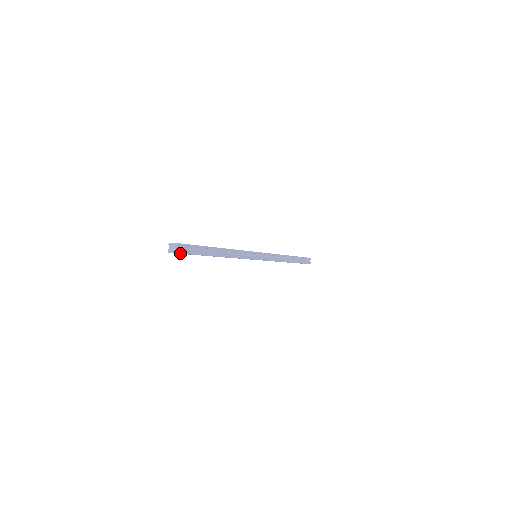
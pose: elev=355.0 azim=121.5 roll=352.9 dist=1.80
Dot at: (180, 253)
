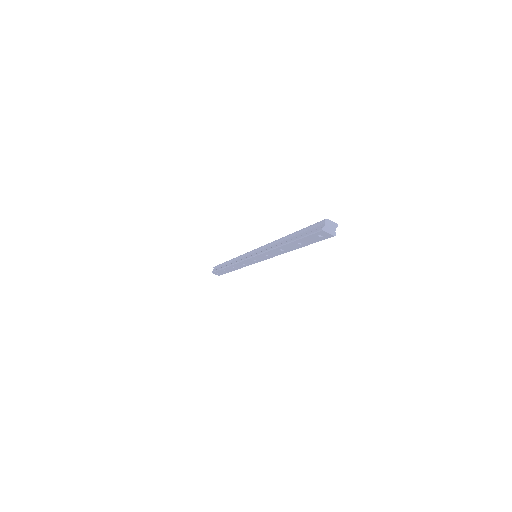
Dot at: occluded
